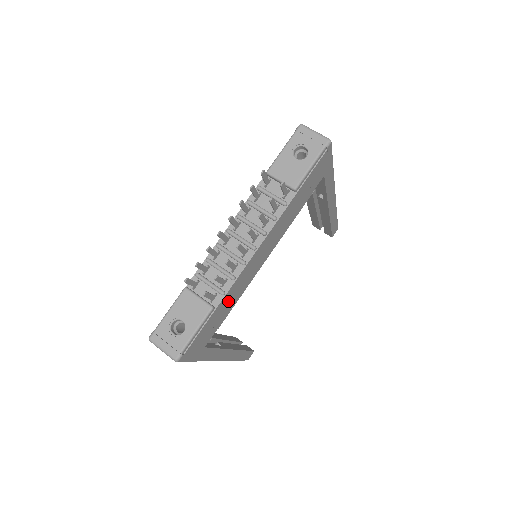
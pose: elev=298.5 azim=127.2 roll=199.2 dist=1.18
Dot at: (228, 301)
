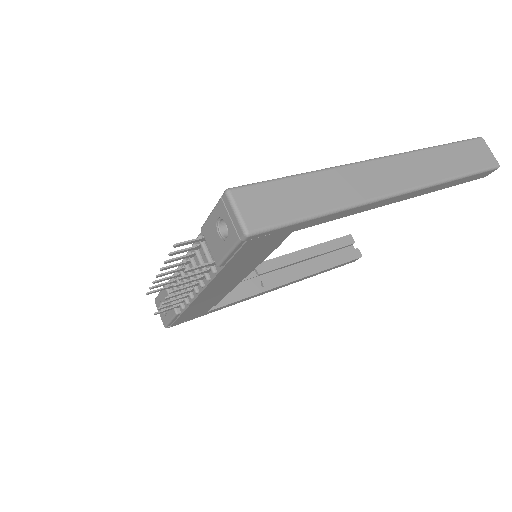
Dot at: (201, 305)
